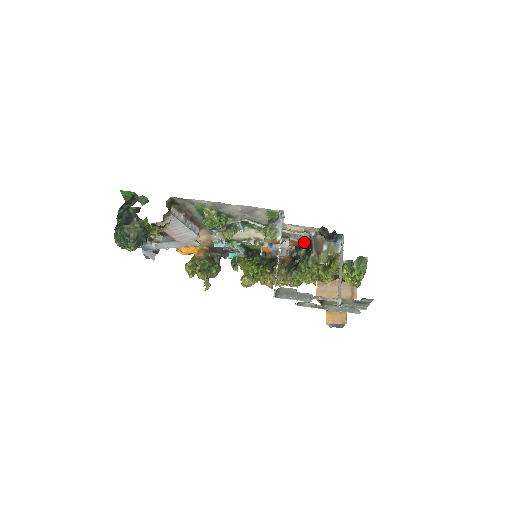
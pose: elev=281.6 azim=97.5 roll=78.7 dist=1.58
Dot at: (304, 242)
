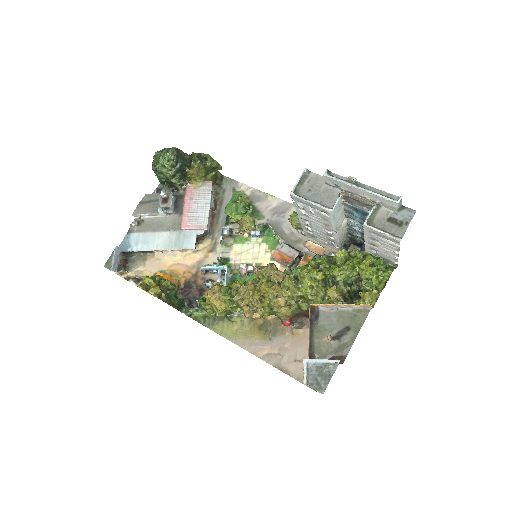
Dot at: occluded
